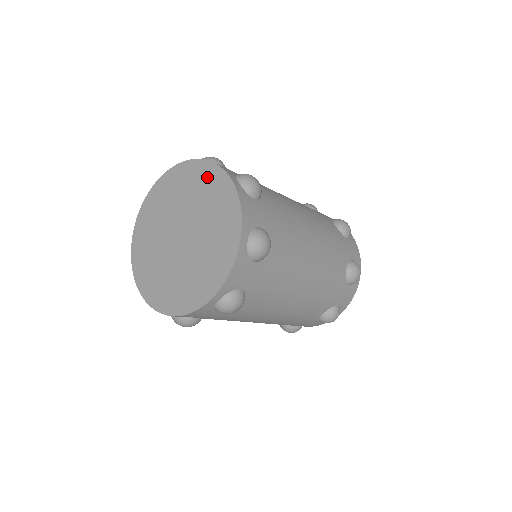
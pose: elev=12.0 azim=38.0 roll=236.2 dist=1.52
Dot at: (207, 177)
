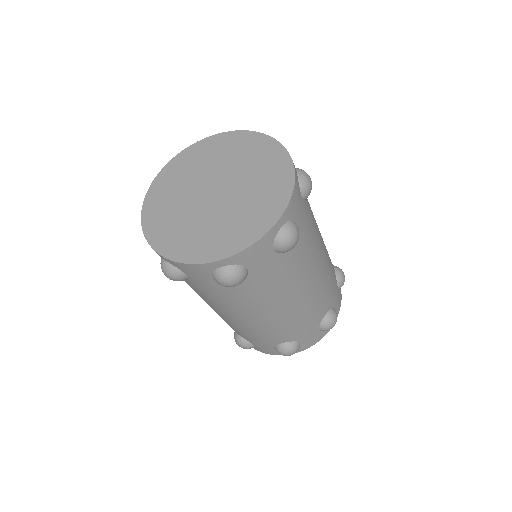
Dot at: (270, 154)
